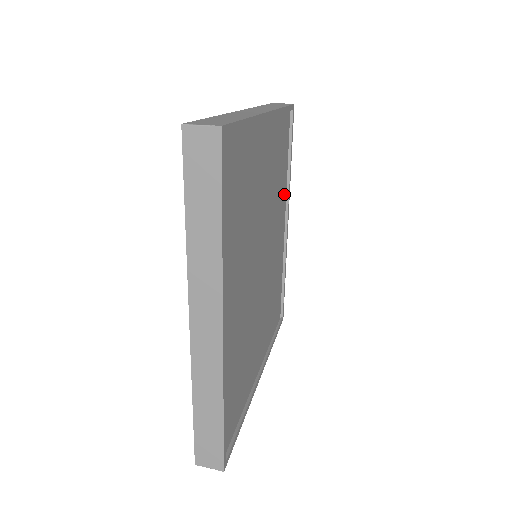
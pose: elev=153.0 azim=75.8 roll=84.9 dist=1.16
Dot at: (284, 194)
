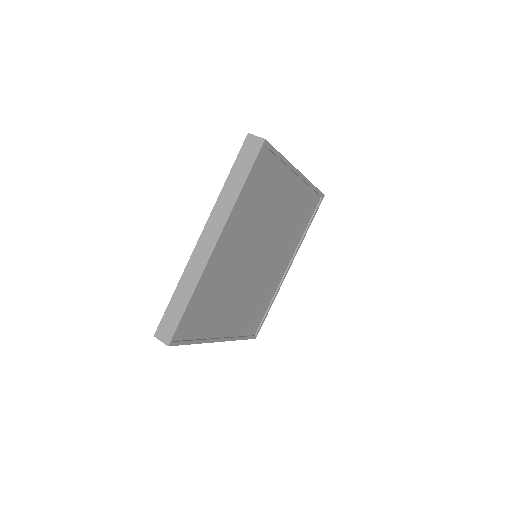
Dot at: (294, 246)
